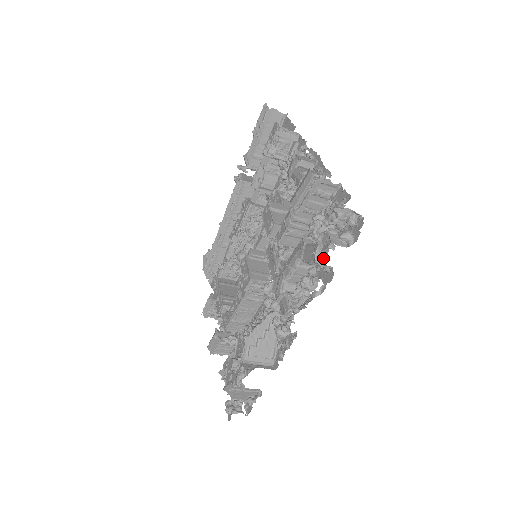
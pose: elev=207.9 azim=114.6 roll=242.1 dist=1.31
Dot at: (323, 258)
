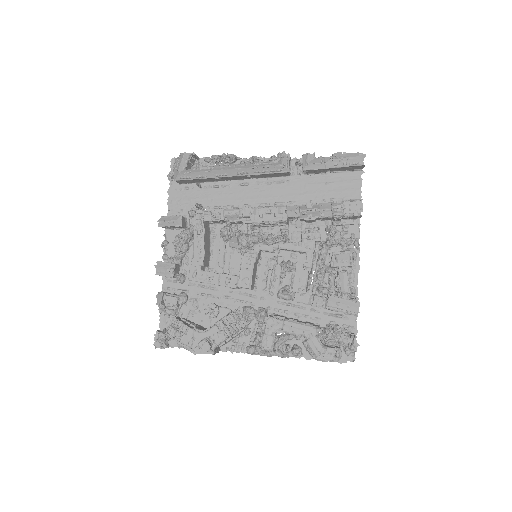
Dot at: (321, 360)
